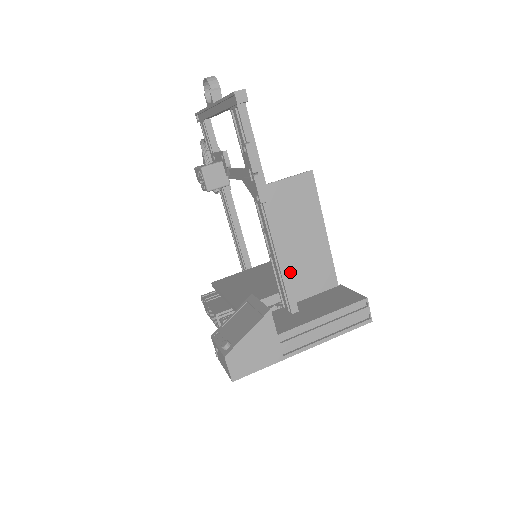
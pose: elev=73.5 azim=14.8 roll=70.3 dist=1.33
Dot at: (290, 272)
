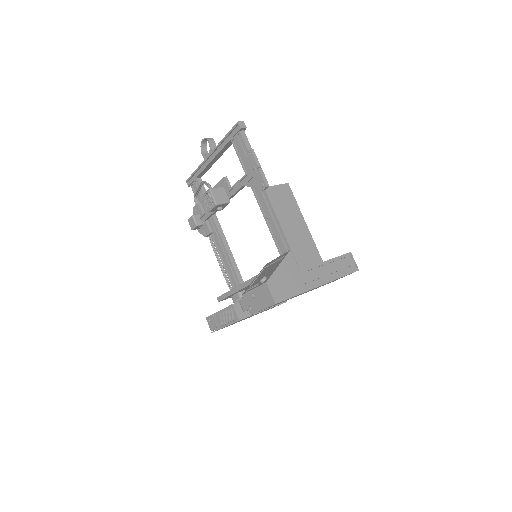
Dot at: occluded
